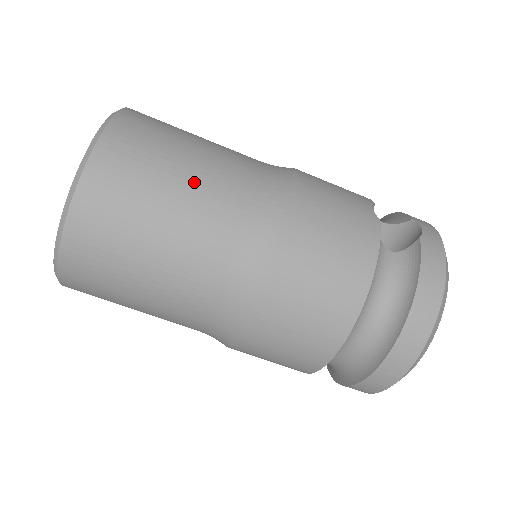
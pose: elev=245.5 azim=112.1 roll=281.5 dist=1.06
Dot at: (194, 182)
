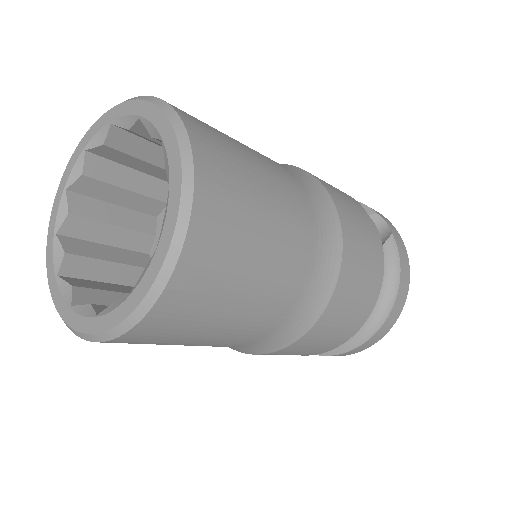
Dot at: (278, 216)
